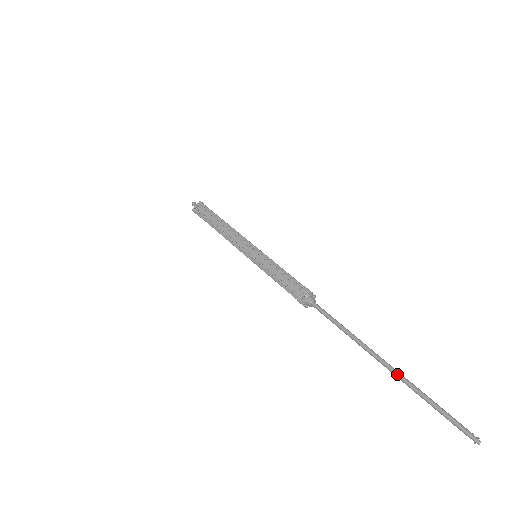
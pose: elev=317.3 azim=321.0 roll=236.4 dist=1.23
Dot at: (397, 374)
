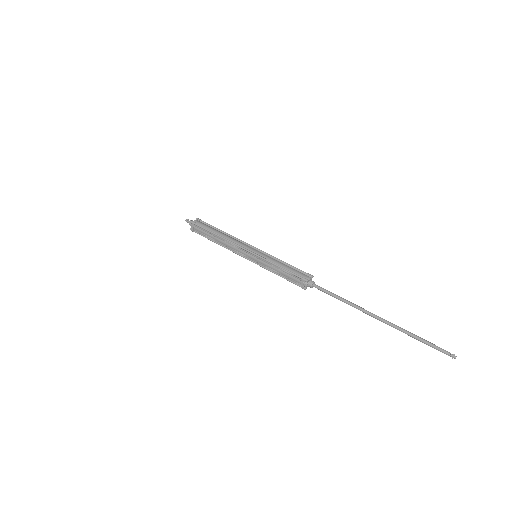
Dot at: (389, 325)
